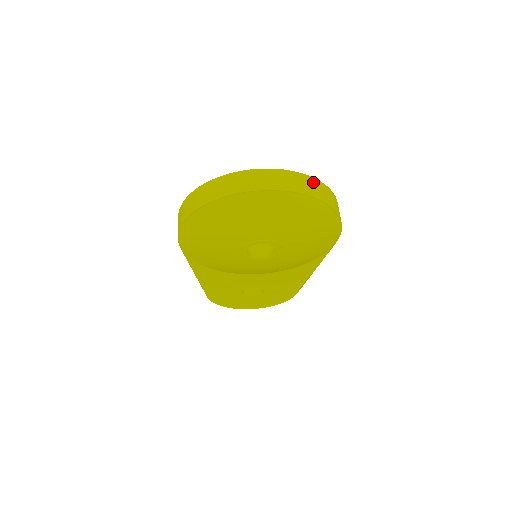
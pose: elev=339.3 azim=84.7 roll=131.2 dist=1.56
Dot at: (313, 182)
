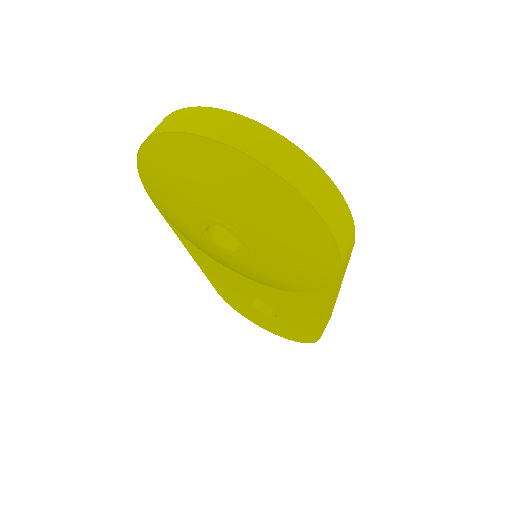
Dot at: (289, 150)
